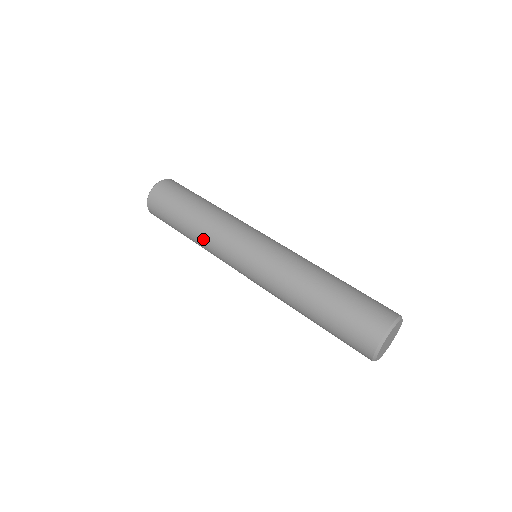
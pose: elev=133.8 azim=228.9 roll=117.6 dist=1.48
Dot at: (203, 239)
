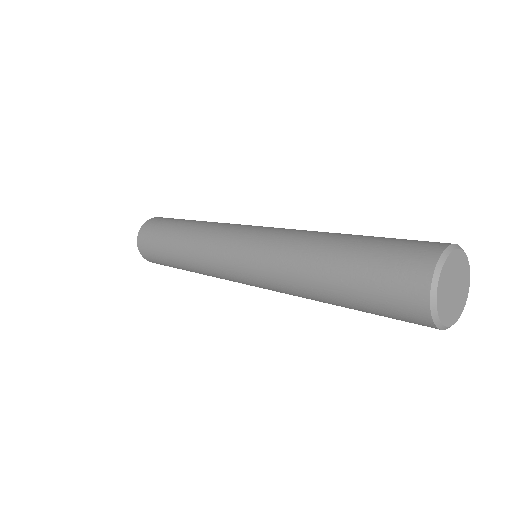
Dot at: (203, 226)
